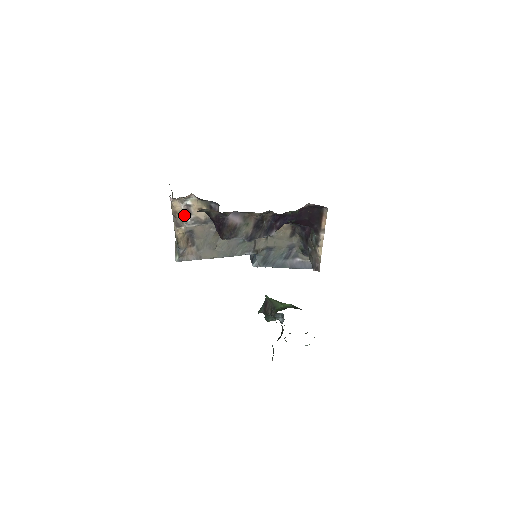
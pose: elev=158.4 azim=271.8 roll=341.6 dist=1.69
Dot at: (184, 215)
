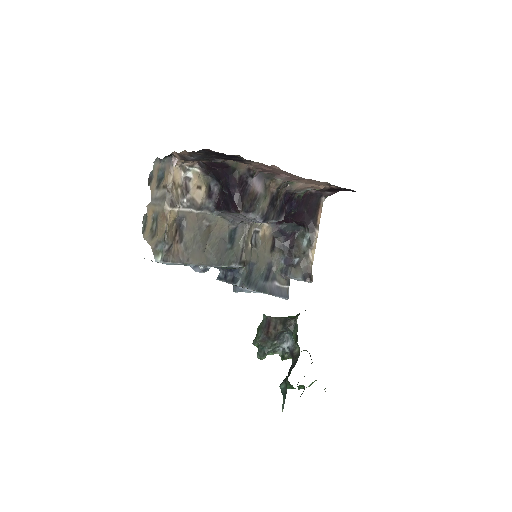
Dot at: (181, 191)
